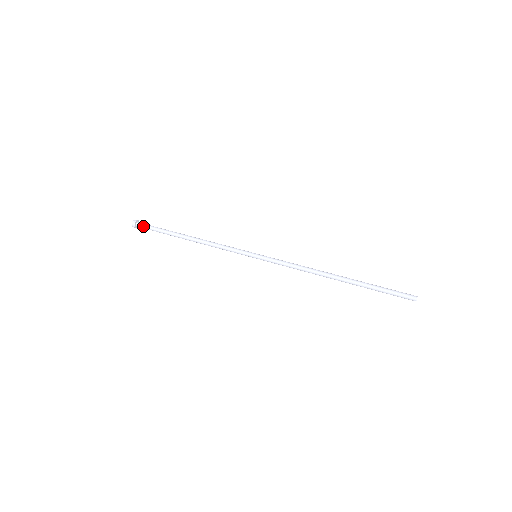
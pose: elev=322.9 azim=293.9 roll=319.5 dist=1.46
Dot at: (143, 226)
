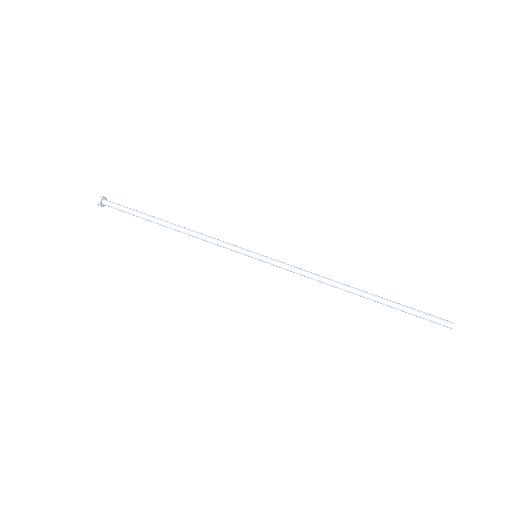
Dot at: (111, 205)
